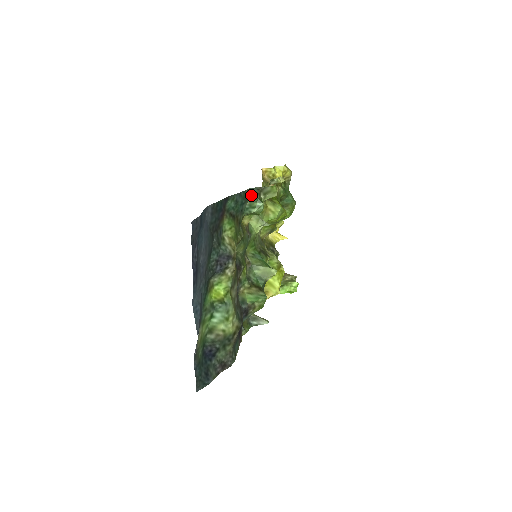
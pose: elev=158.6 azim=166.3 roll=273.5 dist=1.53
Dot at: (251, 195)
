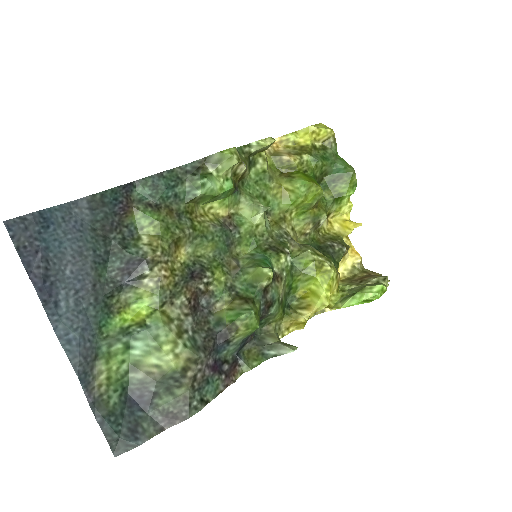
Dot at: (190, 173)
